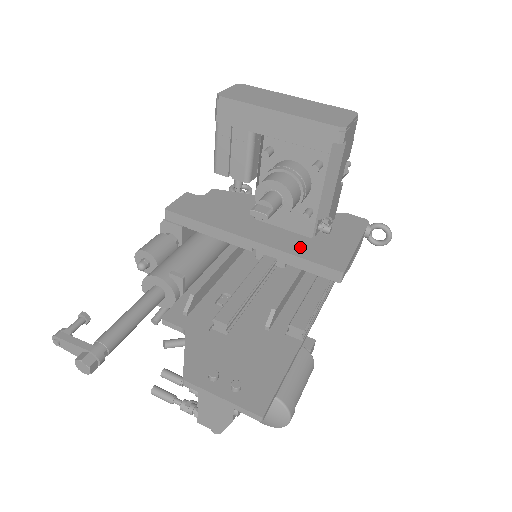
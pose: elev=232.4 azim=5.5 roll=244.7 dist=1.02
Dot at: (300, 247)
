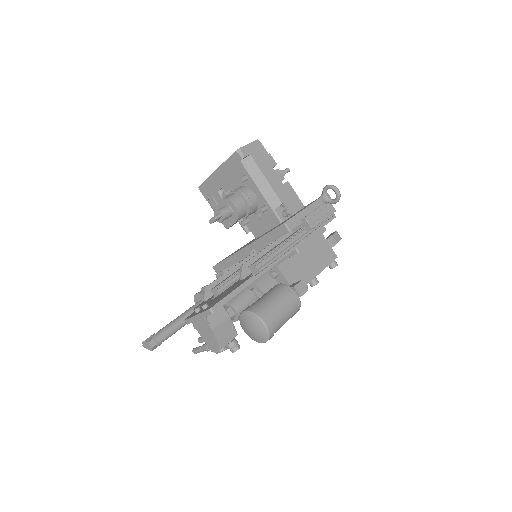
Dot at: occluded
